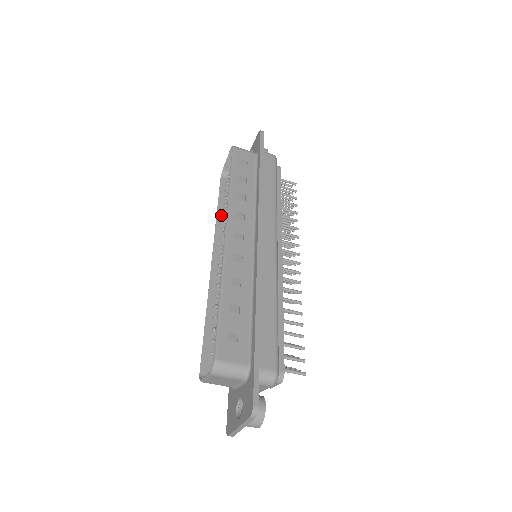
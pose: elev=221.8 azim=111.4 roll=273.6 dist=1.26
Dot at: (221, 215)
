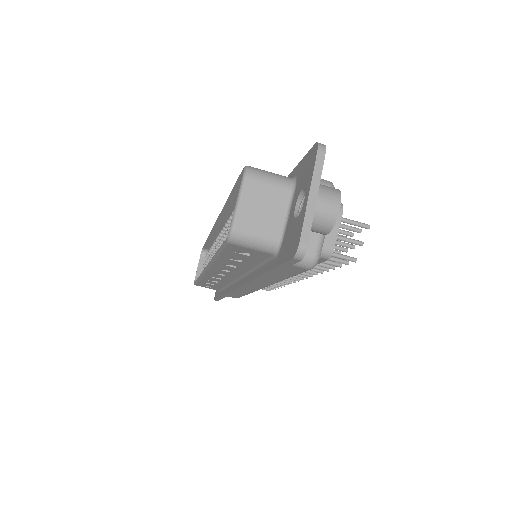
Dot at: occluded
